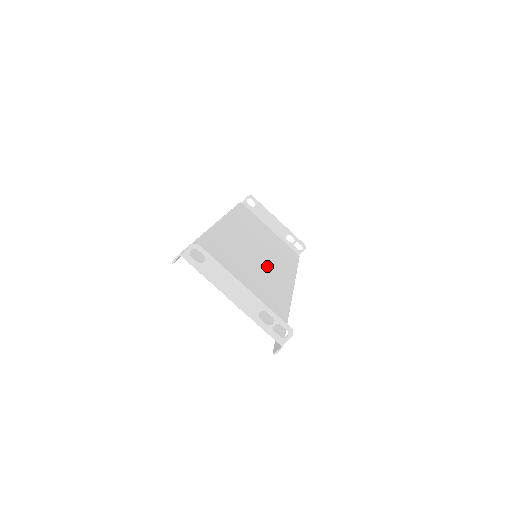
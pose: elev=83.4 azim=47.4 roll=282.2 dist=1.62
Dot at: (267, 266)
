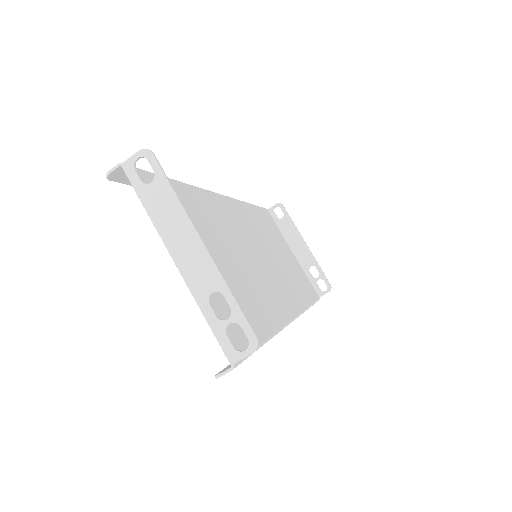
Dot at: (266, 274)
